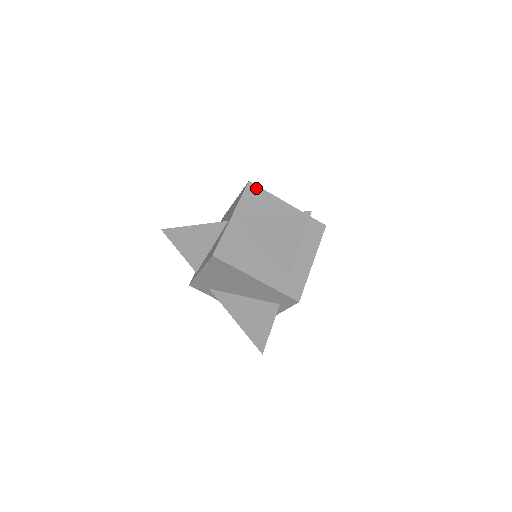
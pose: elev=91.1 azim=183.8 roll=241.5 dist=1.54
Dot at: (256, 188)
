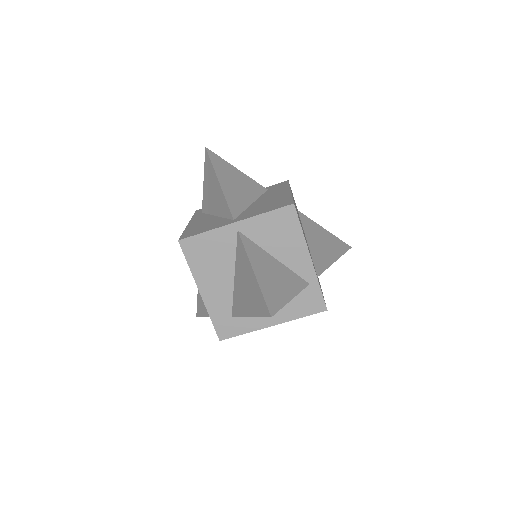
Dot at: (293, 217)
